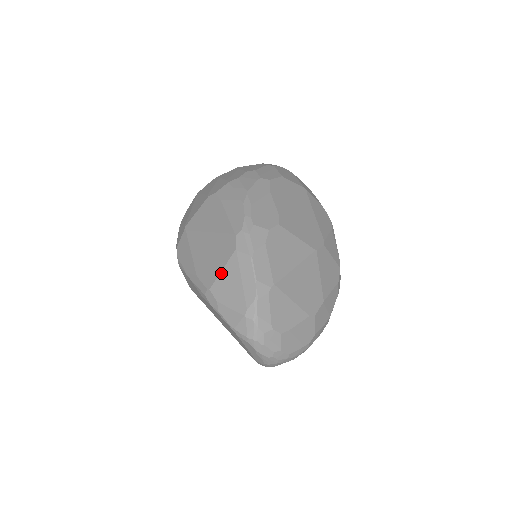
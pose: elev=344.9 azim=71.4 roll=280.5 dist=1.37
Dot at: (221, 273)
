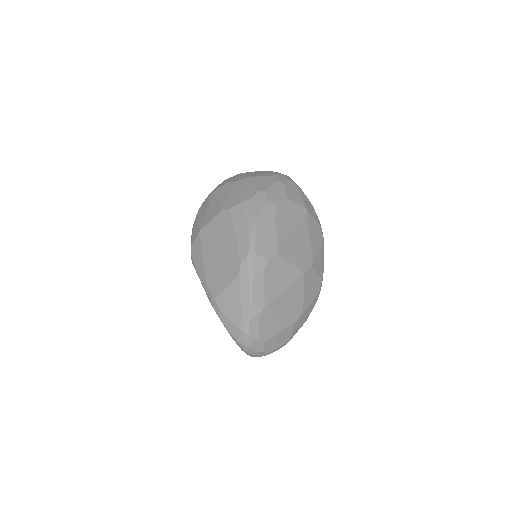
Dot at: (225, 289)
